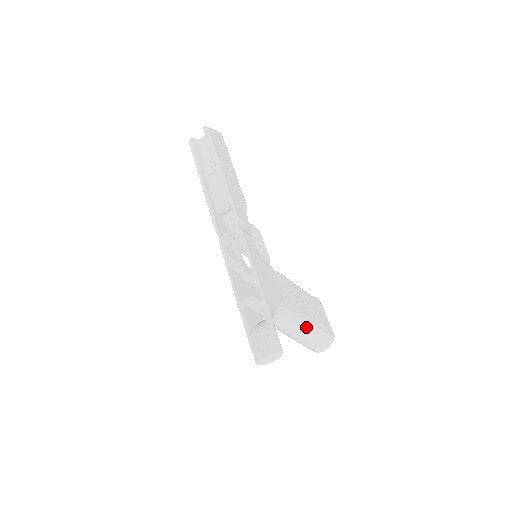
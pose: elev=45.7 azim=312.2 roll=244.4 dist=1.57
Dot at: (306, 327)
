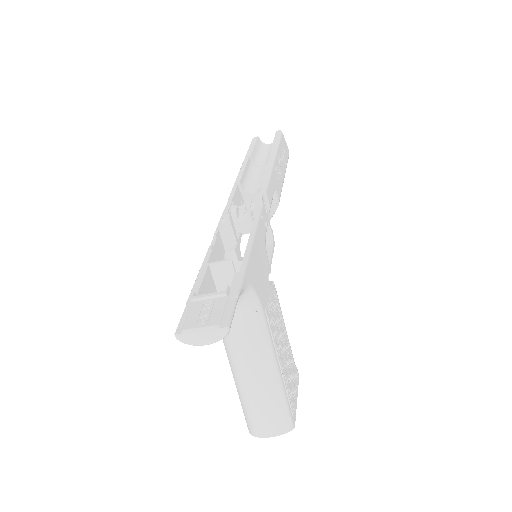
Dot at: (269, 369)
